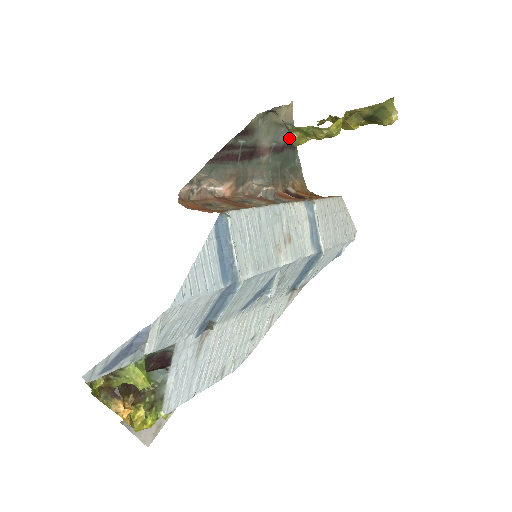
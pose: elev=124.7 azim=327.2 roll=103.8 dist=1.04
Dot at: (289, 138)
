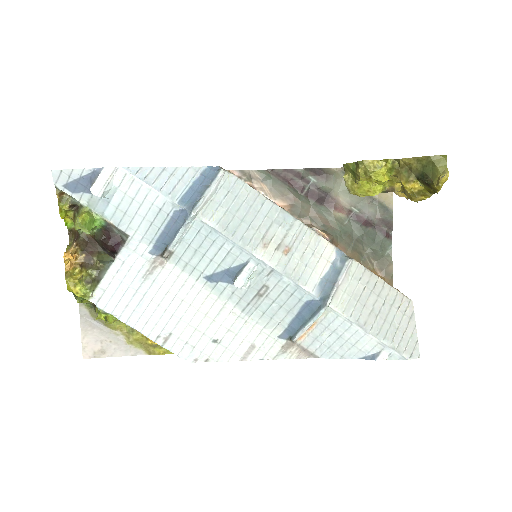
Dot at: (380, 219)
